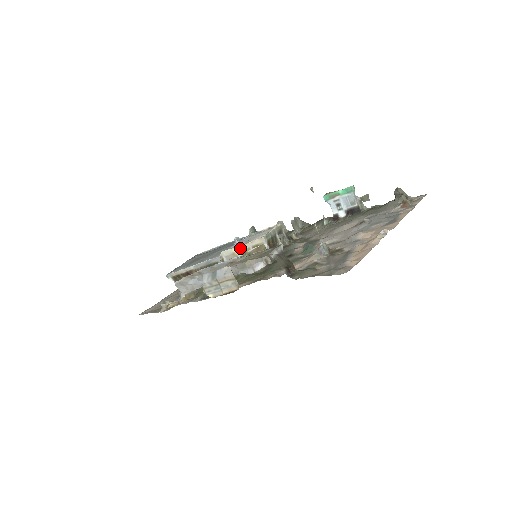
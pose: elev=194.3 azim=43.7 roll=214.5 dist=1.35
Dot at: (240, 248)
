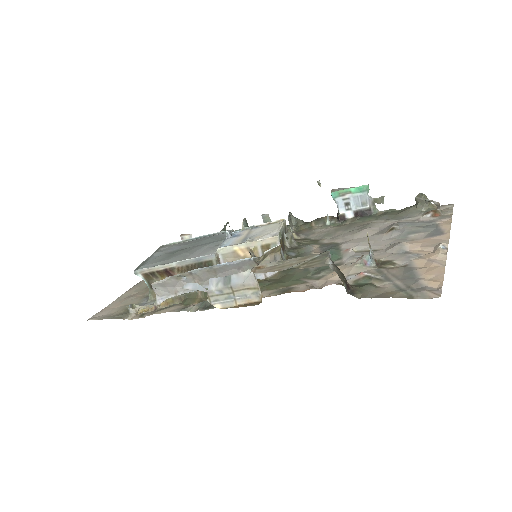
Dot at: (244, 246)
